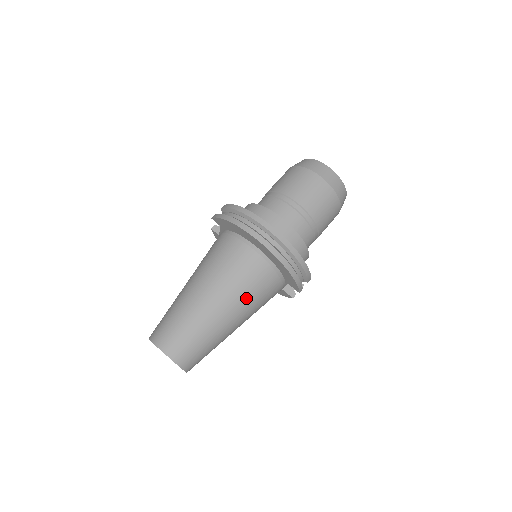
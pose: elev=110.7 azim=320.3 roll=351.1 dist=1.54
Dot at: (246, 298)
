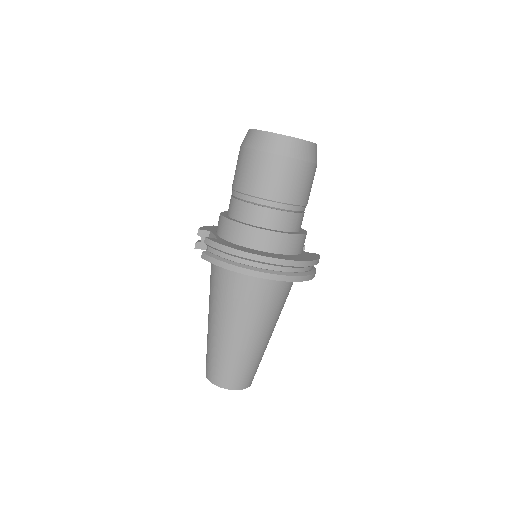
Dot at: (276, 313)
